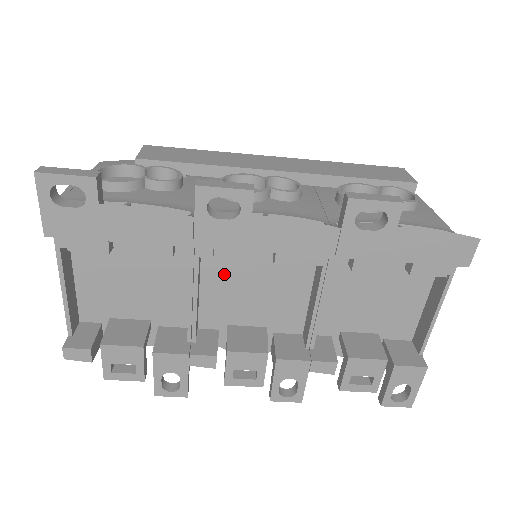
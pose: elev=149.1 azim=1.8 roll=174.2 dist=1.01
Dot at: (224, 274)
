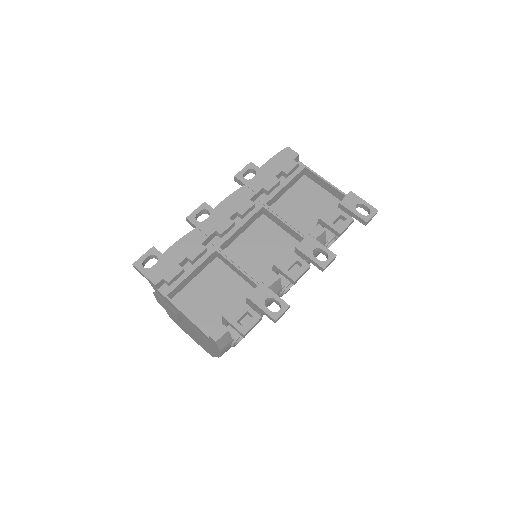
Dot at: (242, 255)
